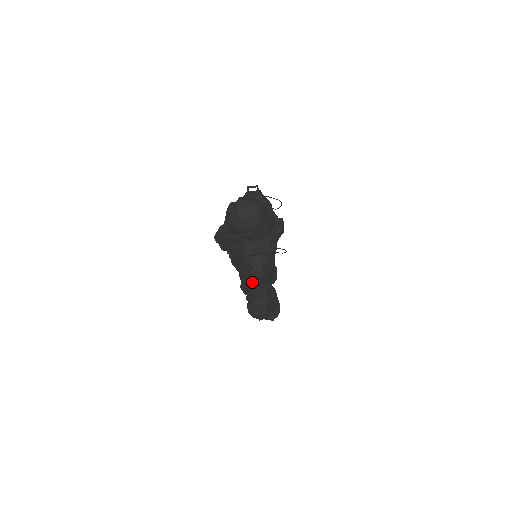
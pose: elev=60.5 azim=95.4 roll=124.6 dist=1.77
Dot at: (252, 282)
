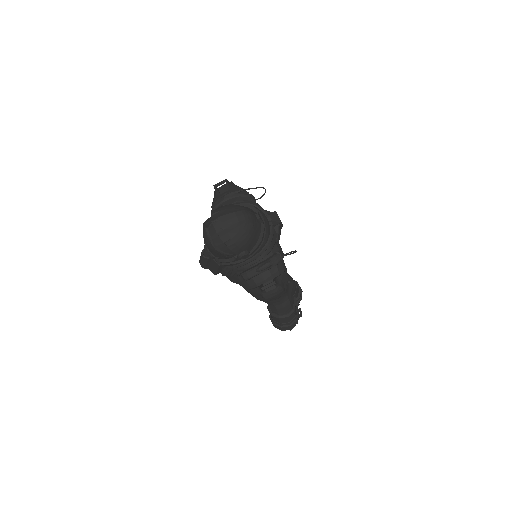
Dot at: (268, 301)
